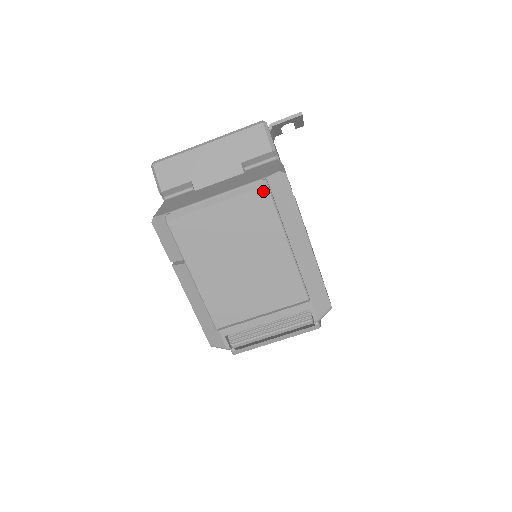
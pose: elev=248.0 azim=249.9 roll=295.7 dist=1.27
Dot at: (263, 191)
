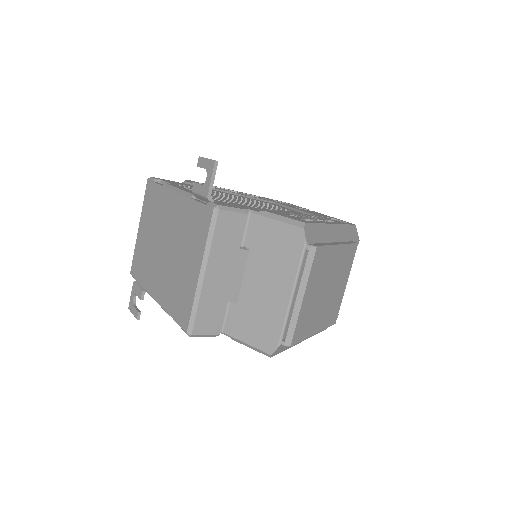
Dot at: (317, 253)
